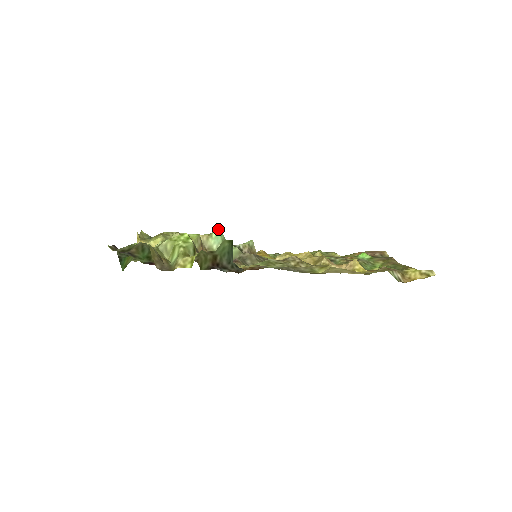
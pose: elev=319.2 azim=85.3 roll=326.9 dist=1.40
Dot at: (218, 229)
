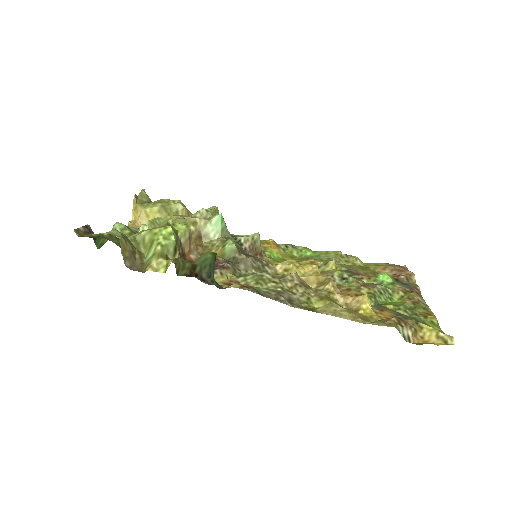
Dot at: (220, 215)
